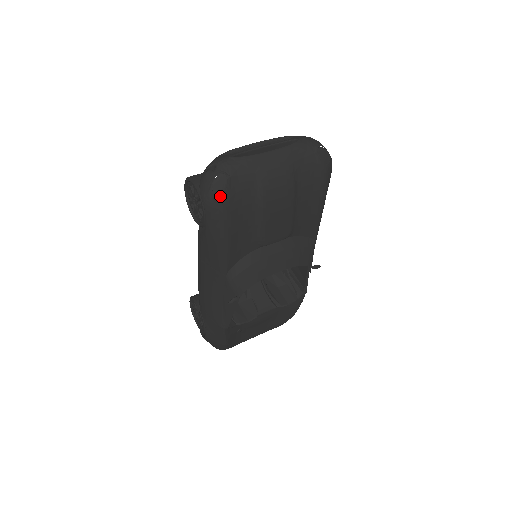
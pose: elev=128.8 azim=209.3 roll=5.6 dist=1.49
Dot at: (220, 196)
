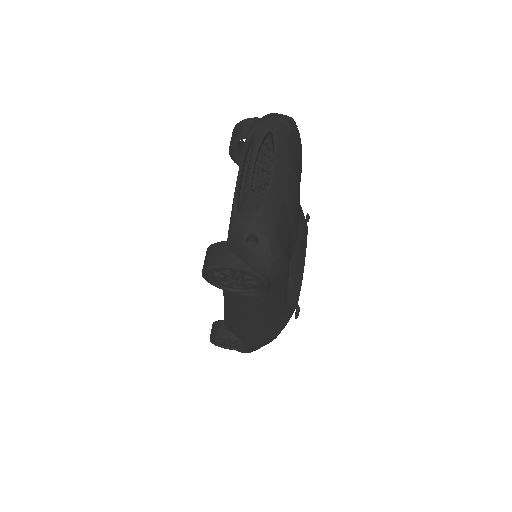
Dot at: (281, 257)
